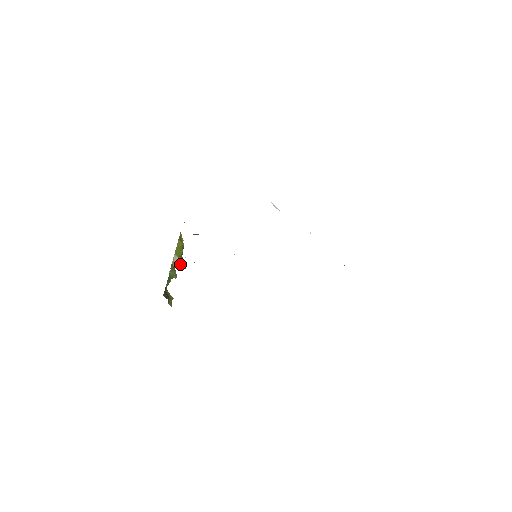
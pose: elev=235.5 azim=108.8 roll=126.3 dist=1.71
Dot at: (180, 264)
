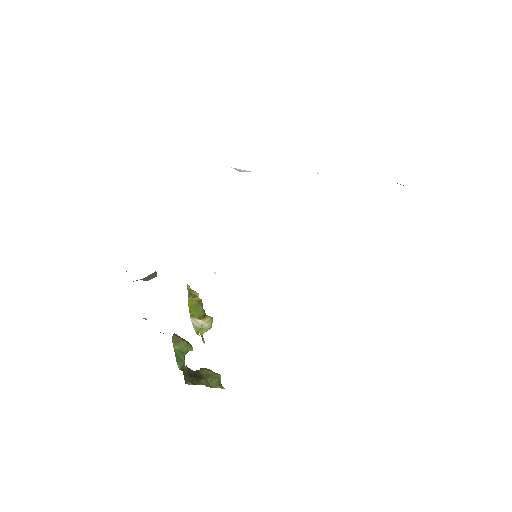
Dot at: (209, 326)
